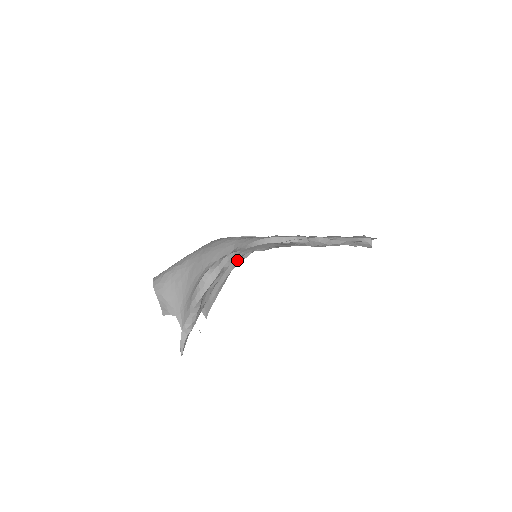
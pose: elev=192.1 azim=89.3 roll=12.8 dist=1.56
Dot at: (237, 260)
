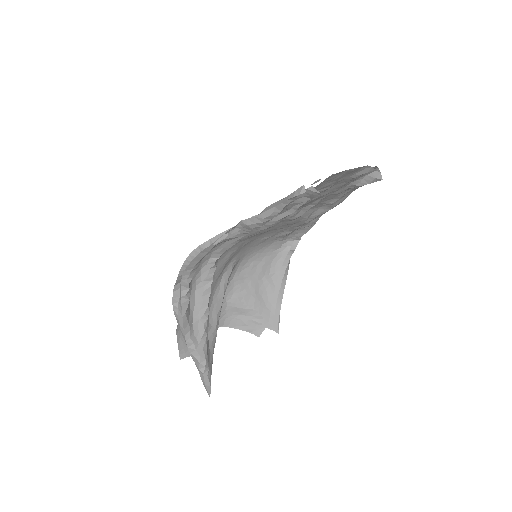
Dot at: (284, 256)
